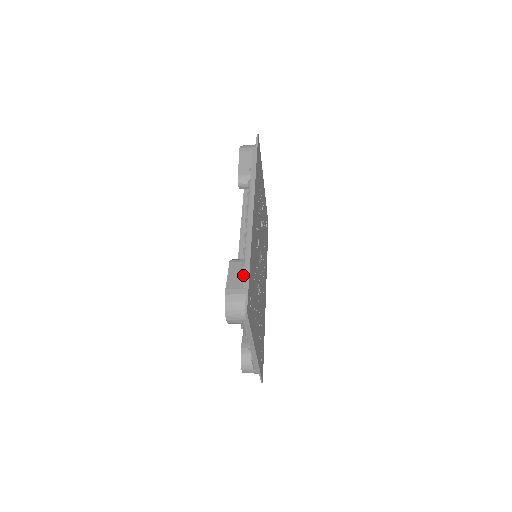
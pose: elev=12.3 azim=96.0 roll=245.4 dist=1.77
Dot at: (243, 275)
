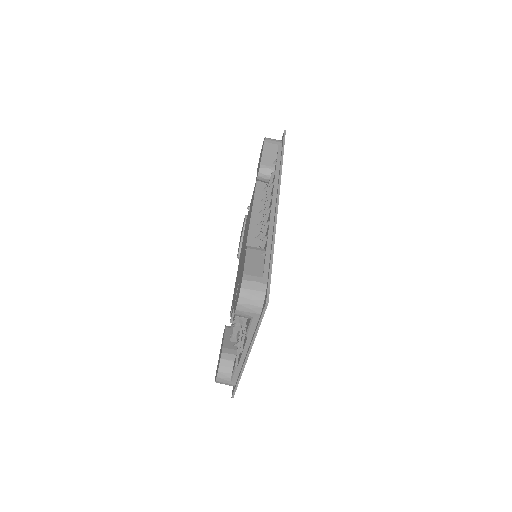
Dot at: (263, 264)
